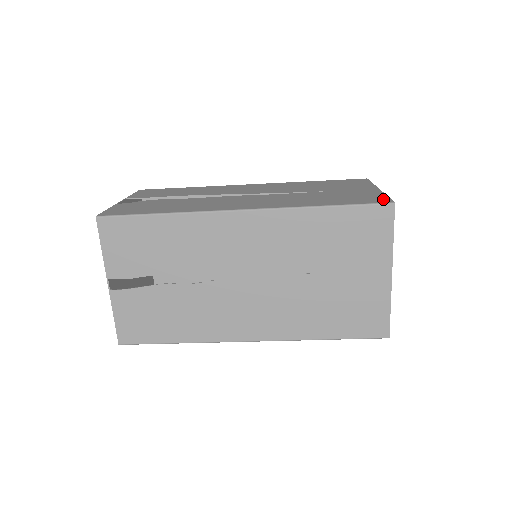
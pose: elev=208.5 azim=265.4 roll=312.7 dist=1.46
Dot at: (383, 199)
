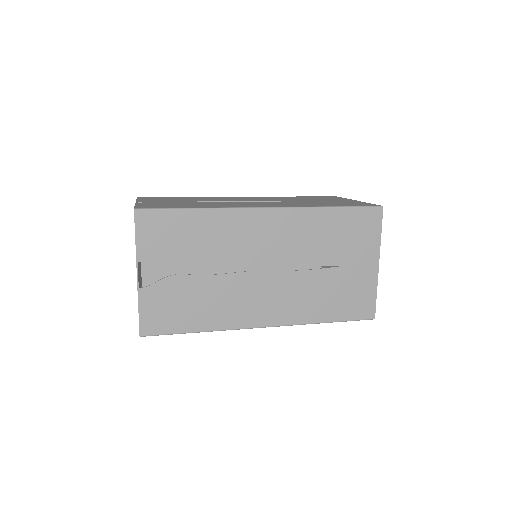
Dot at: (370, 308)
